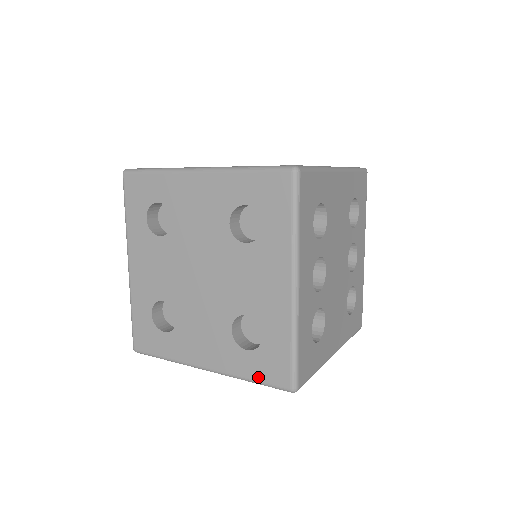
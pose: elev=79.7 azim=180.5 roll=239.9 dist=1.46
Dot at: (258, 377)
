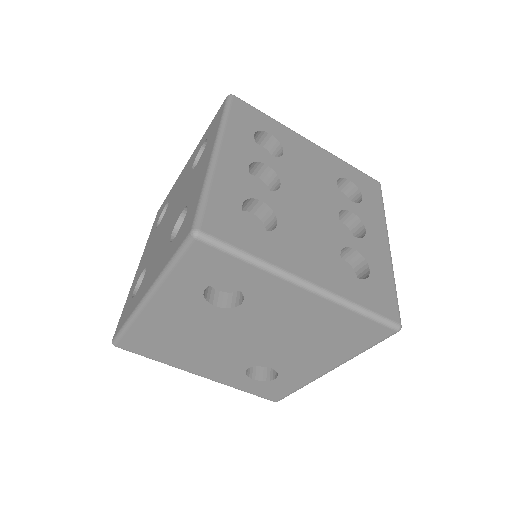
Dot at: (173, 252)
